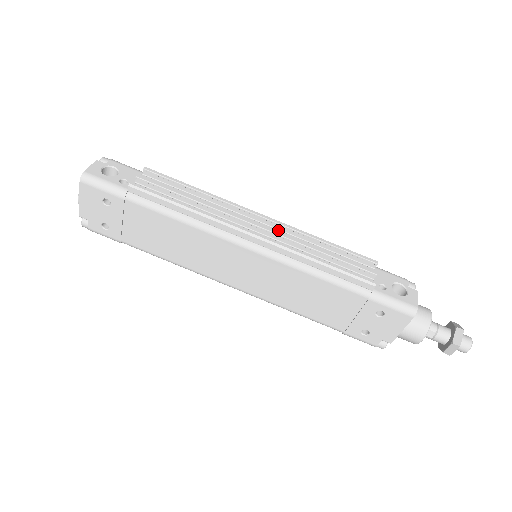
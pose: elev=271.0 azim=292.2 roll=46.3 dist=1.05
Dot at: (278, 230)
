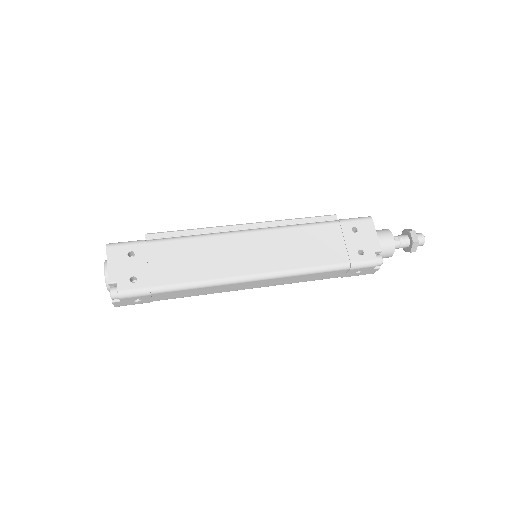
Dot at: occluded
